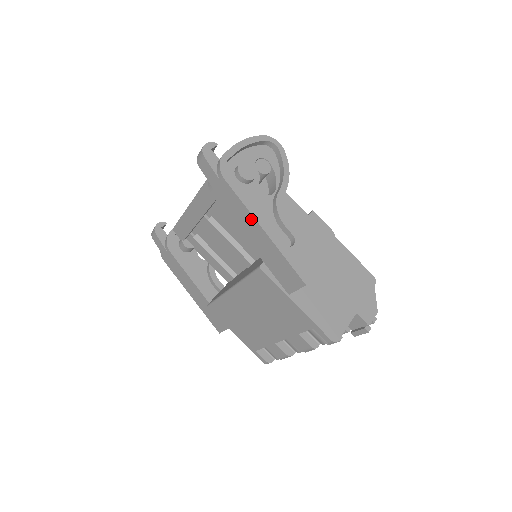
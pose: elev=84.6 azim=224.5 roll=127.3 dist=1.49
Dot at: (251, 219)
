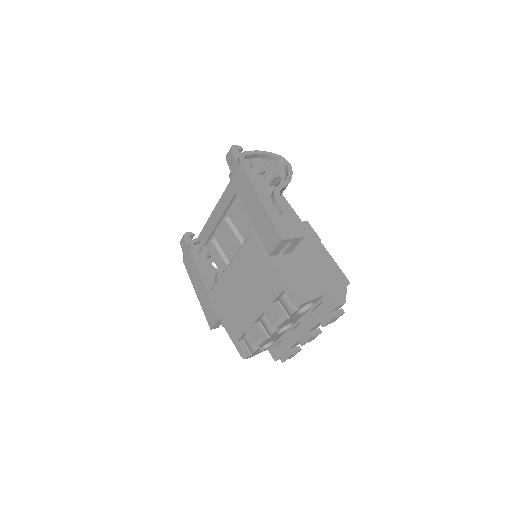
Dot at: (252, 191)
